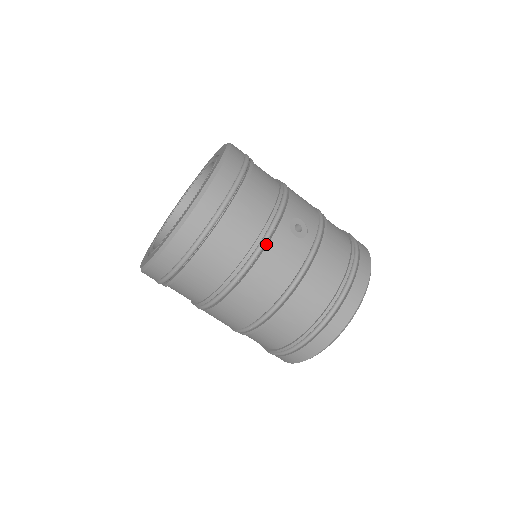
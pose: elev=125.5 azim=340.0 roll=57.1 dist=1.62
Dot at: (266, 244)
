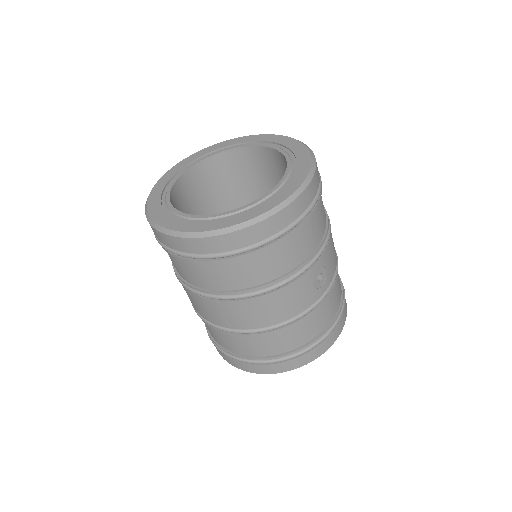
Dot at: (288, 282)
